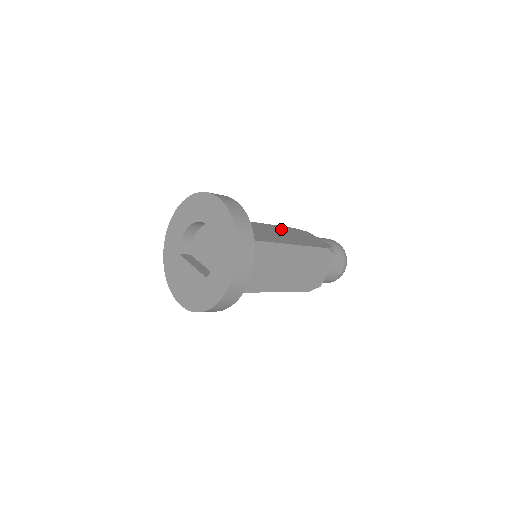
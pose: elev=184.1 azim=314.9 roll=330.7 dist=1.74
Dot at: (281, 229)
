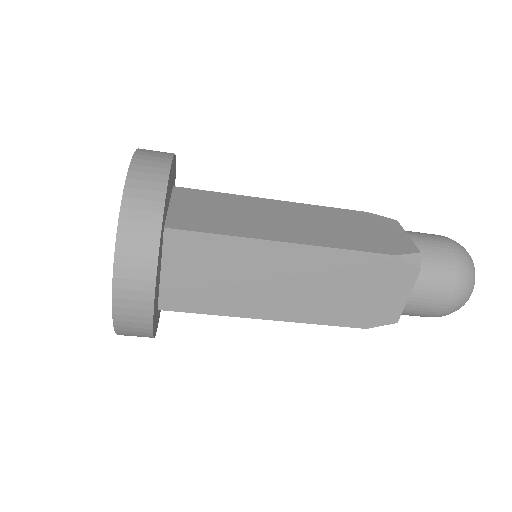
Dot at: occluded
